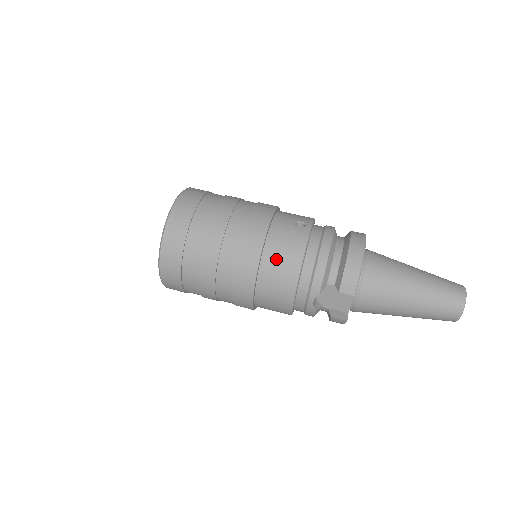
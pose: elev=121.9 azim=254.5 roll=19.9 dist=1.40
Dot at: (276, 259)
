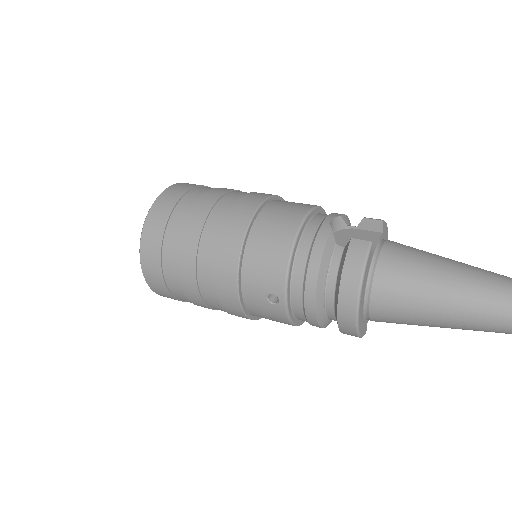
Dot at: occluded
